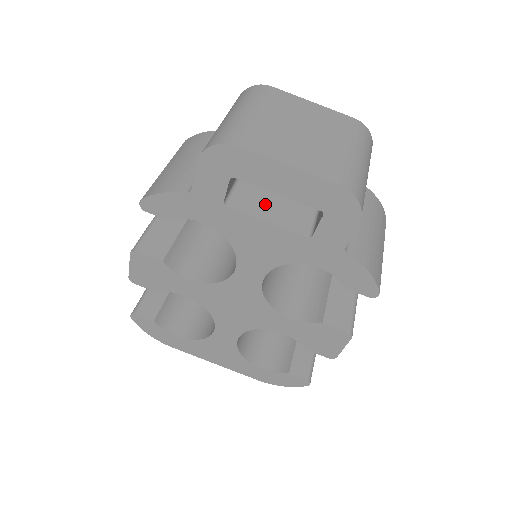
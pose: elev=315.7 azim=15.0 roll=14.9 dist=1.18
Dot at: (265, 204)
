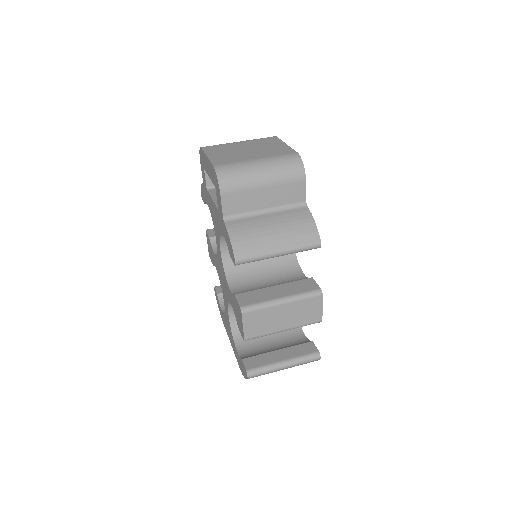
Dot at: occluded
